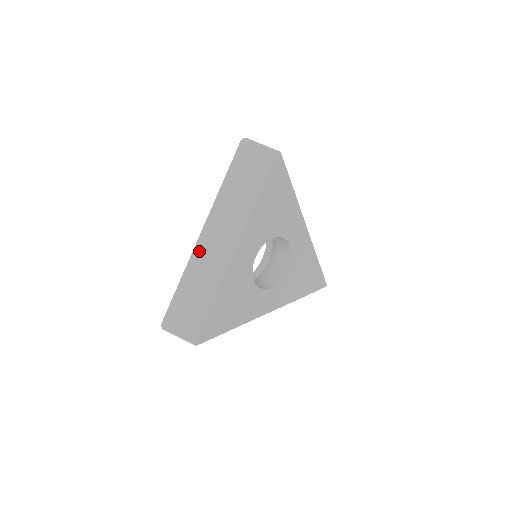
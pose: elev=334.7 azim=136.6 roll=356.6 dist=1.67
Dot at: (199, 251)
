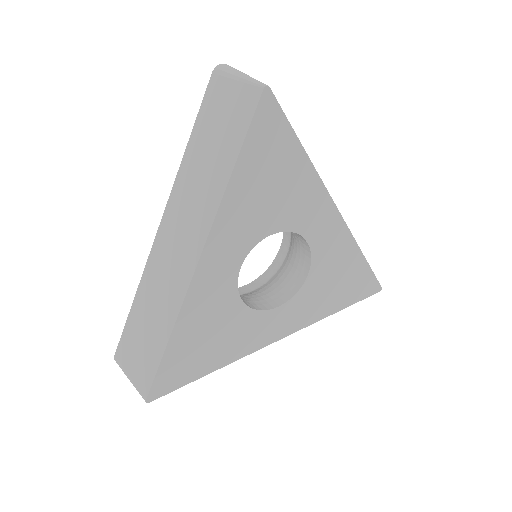
Dot at: (156, 256)
